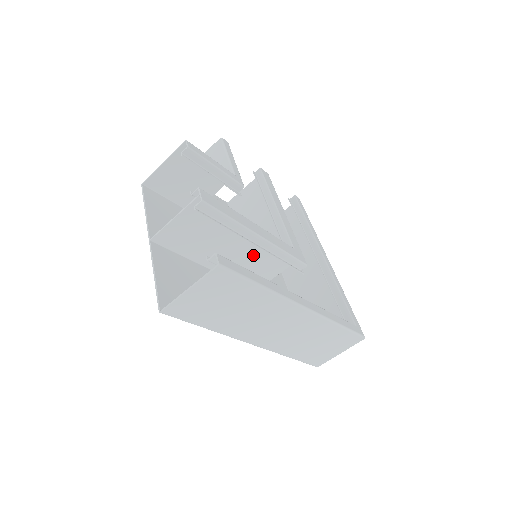
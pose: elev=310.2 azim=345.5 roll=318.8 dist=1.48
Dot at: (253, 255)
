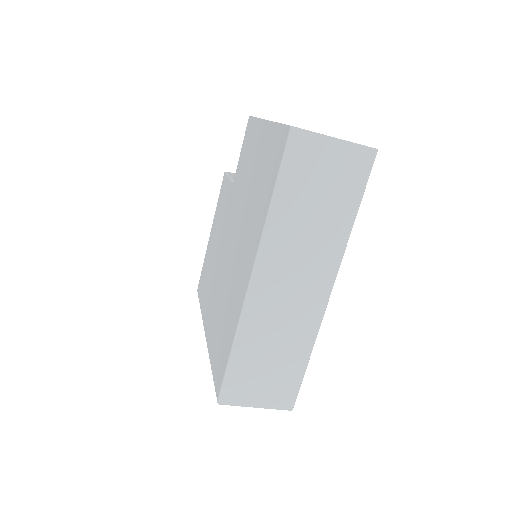
Dot at: occluded
